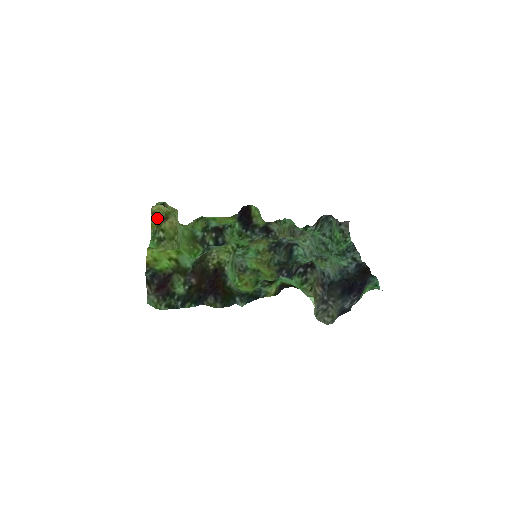
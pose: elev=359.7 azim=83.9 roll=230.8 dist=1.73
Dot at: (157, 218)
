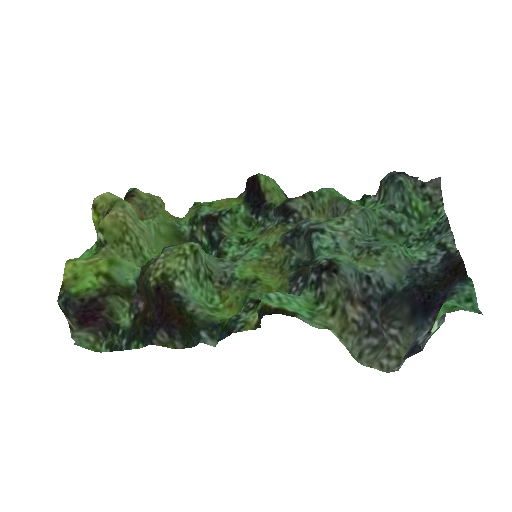
Dot at: (100, 212)
